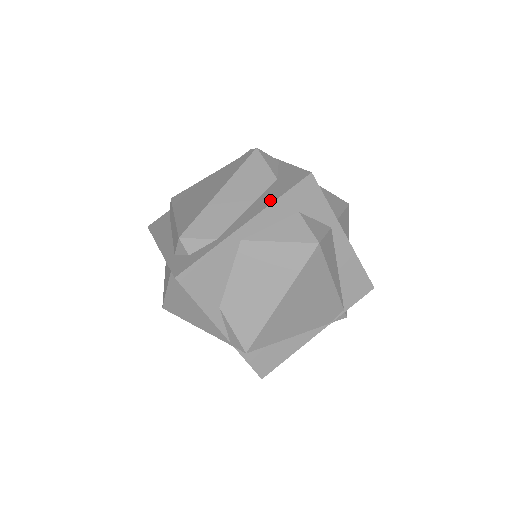
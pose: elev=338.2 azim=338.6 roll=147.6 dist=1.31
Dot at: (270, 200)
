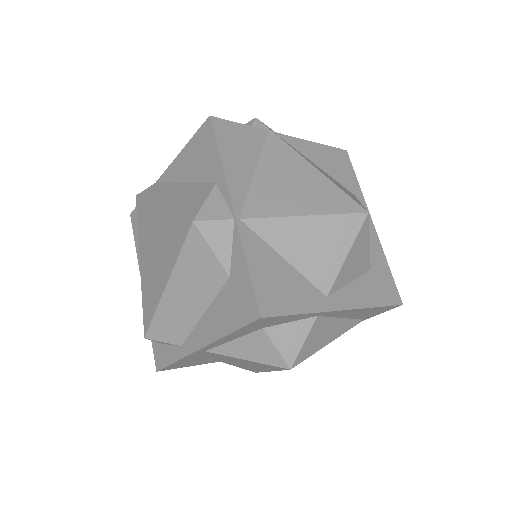
Dot at: (220, 329)
